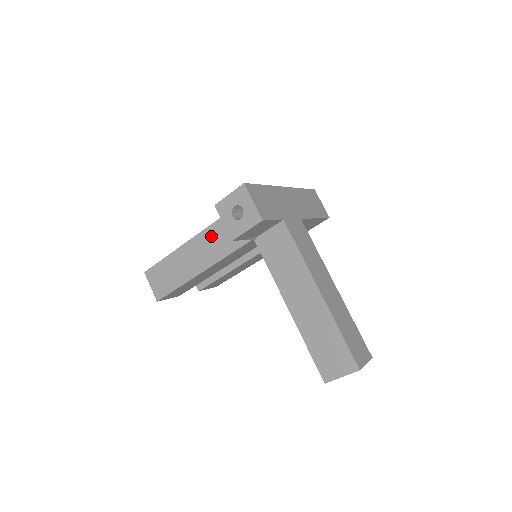
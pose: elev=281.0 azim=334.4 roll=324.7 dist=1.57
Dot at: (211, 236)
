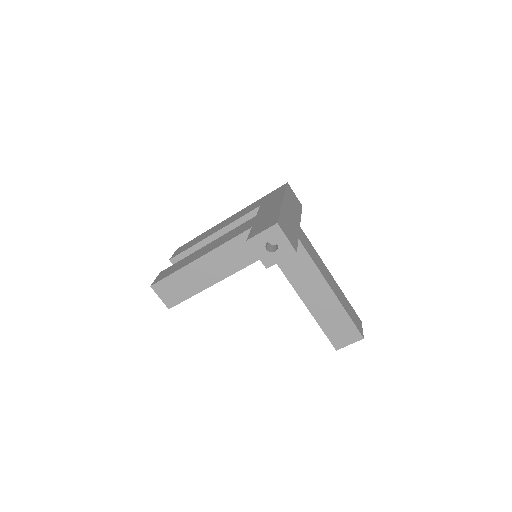
Dot at: (225, 253)
